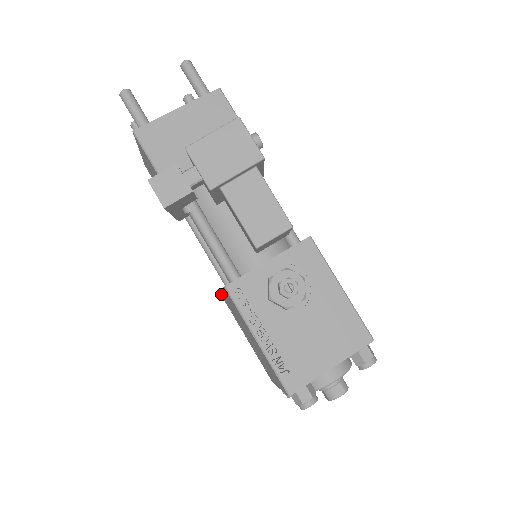
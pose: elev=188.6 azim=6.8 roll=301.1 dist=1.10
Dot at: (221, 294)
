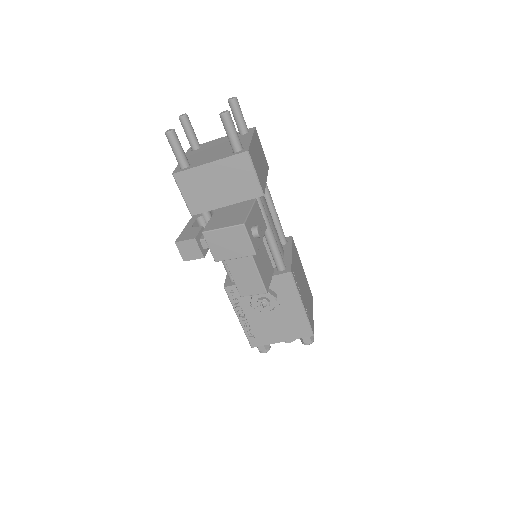
Dot at: occluded
